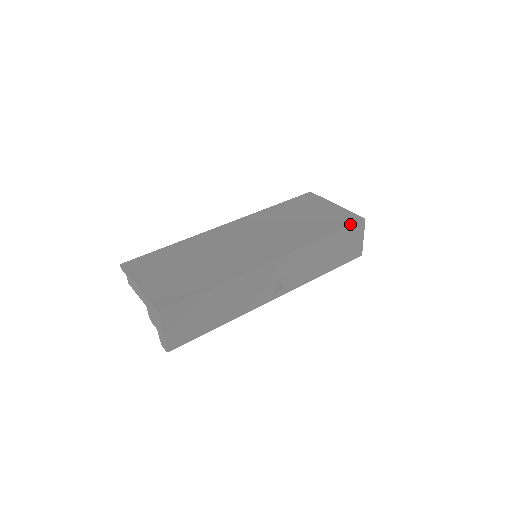
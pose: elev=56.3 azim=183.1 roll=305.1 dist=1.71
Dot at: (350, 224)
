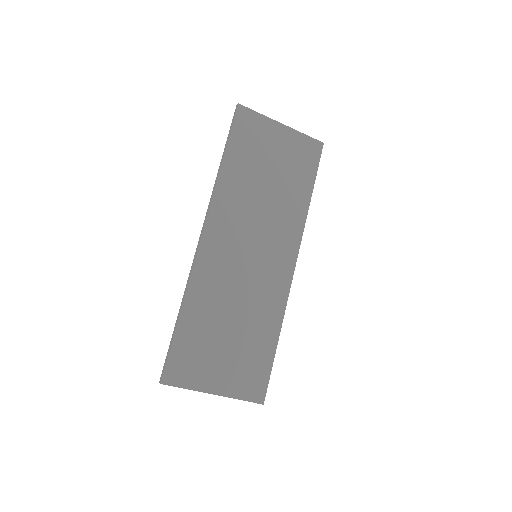
Dot at: (318, 162)
